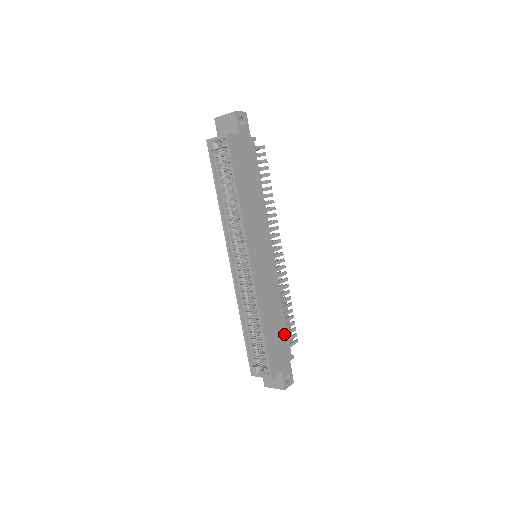
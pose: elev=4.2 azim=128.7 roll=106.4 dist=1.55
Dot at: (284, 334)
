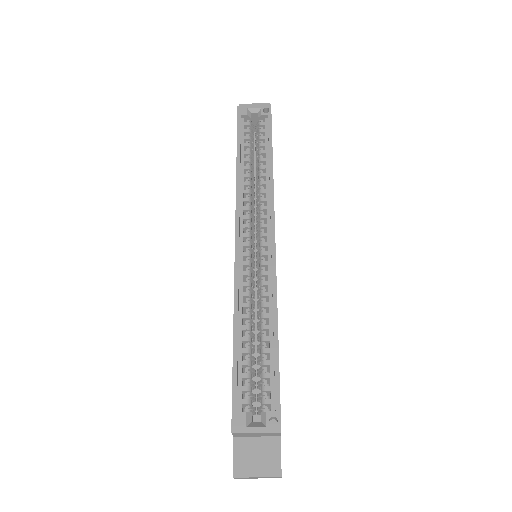
Dot at: occluded
